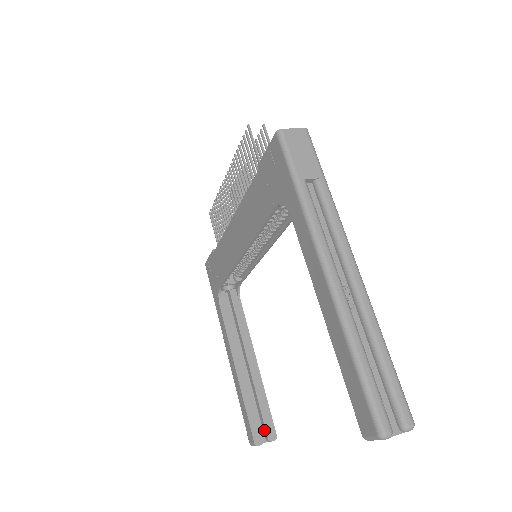
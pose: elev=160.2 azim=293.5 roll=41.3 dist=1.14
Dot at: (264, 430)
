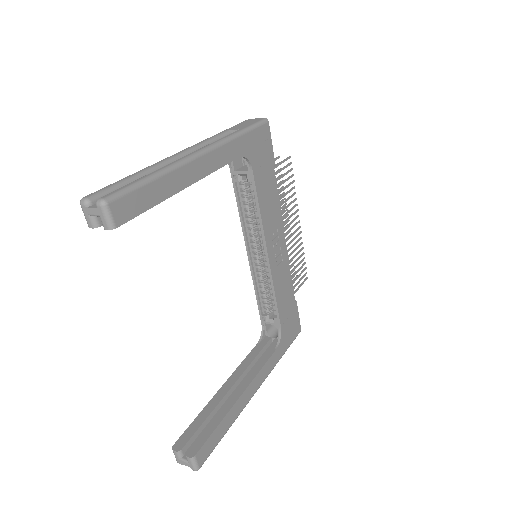
Dot at: (193, 446)
